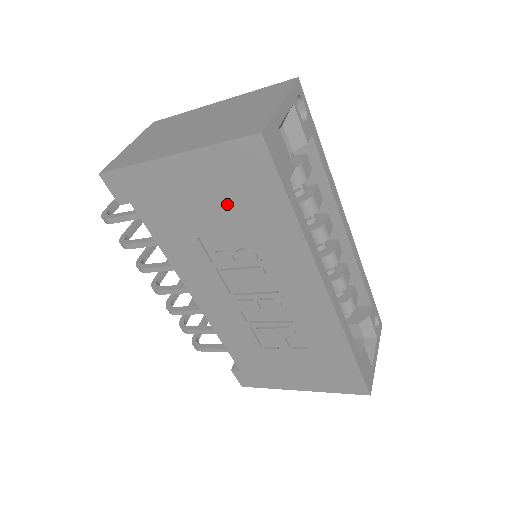
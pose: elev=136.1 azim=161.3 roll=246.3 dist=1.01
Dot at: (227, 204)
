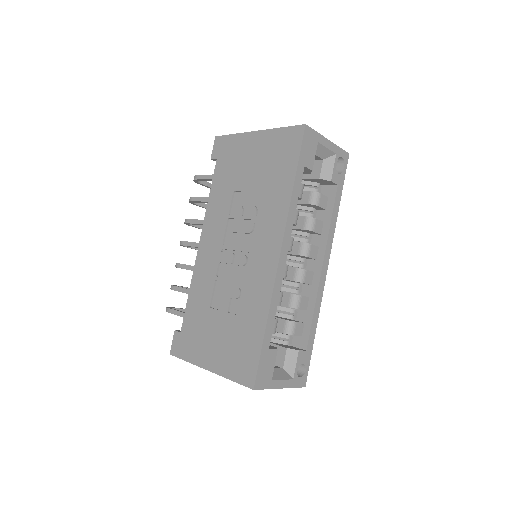
Dot at: (264, 168)
